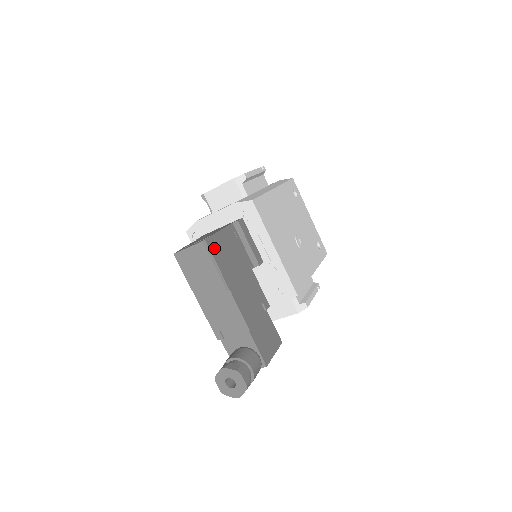
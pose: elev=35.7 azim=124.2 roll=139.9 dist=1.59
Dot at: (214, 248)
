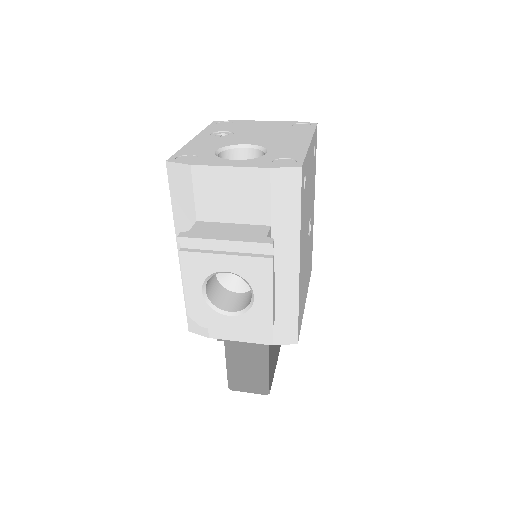
Dot at: (271, 379)
